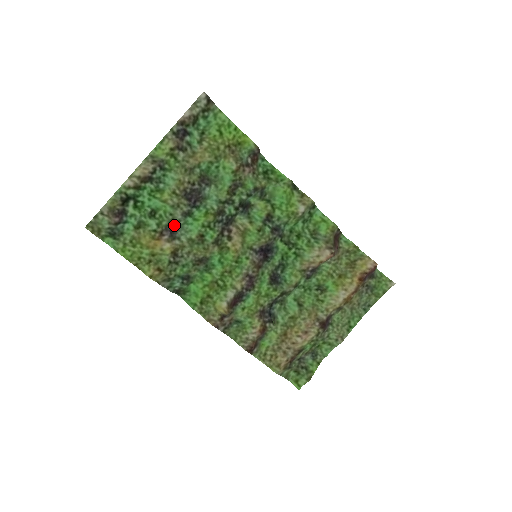
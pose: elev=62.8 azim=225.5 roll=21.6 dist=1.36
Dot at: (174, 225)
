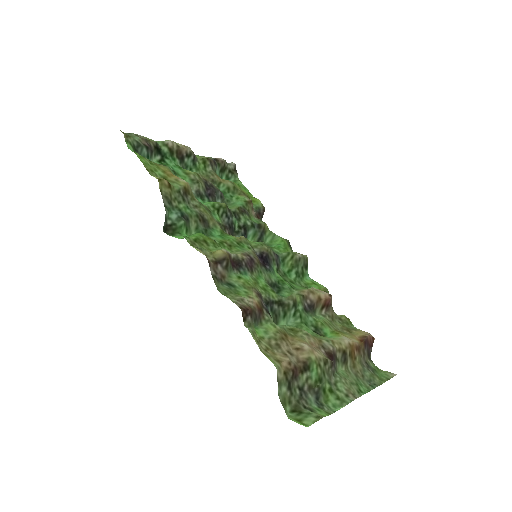
Dot at: occluded
